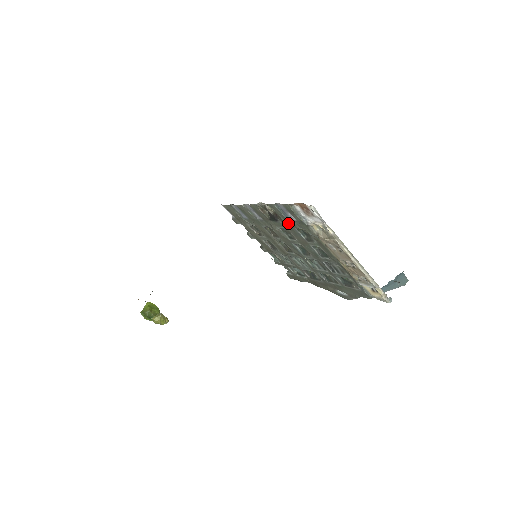
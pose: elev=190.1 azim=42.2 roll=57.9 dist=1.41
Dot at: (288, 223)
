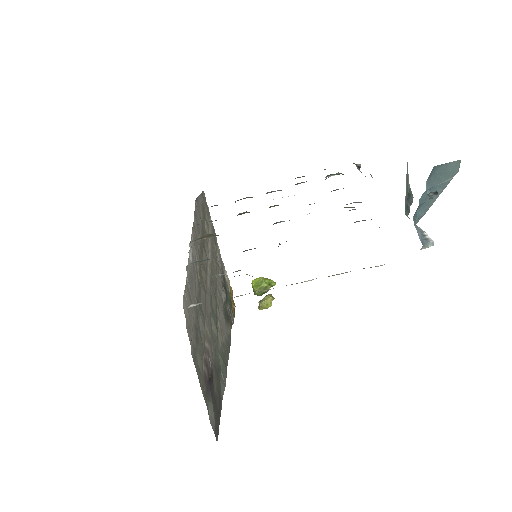
Dot at: occluded
